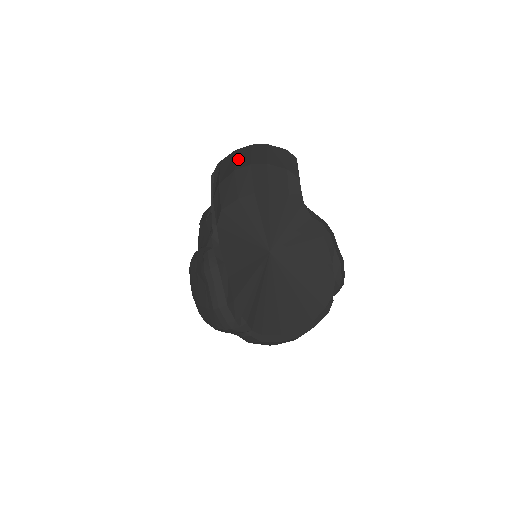
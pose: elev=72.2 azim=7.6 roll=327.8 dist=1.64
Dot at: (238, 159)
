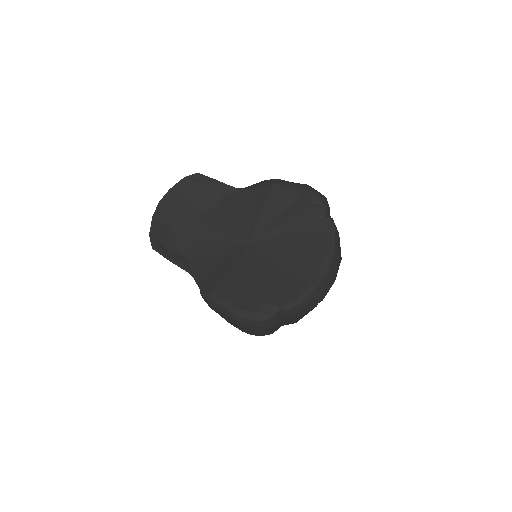
Dot at: (162, 220)
